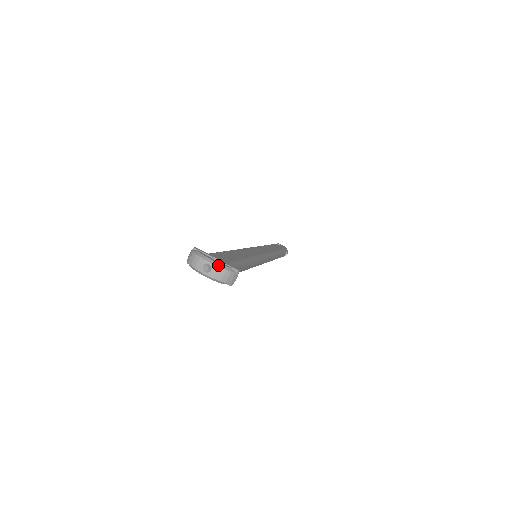
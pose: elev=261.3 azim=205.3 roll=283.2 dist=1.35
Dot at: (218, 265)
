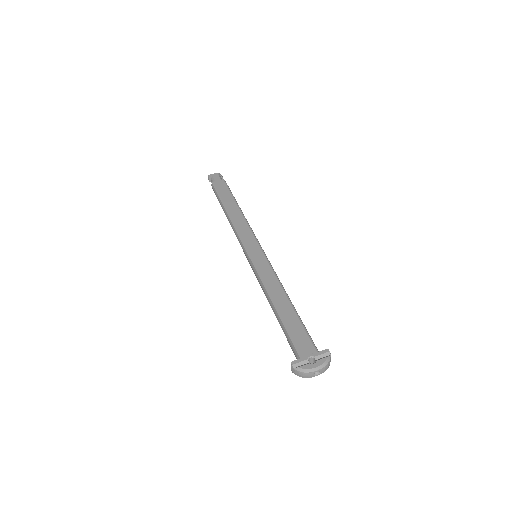
Dot at: (323, 367)
